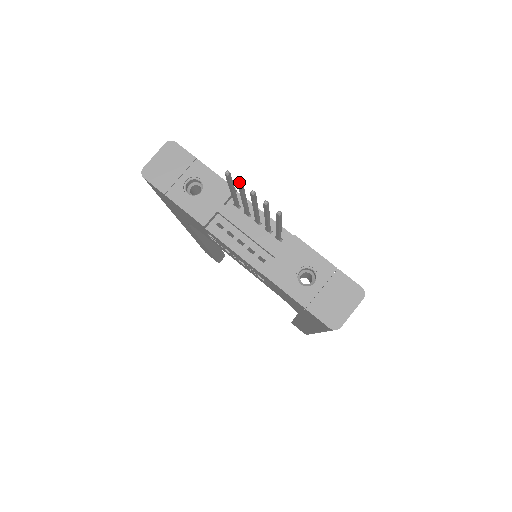
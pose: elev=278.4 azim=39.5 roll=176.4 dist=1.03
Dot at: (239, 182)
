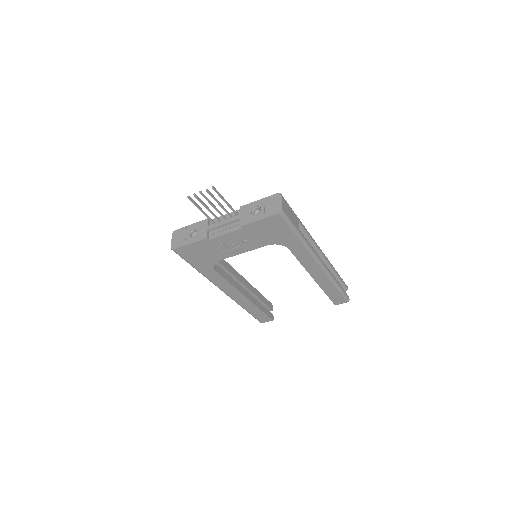
Dot at: (193, 194)
